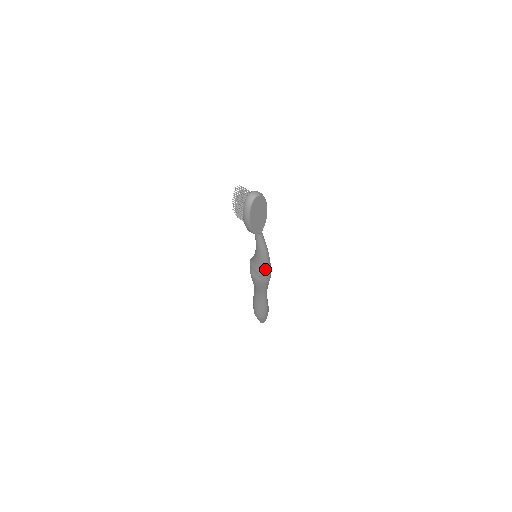
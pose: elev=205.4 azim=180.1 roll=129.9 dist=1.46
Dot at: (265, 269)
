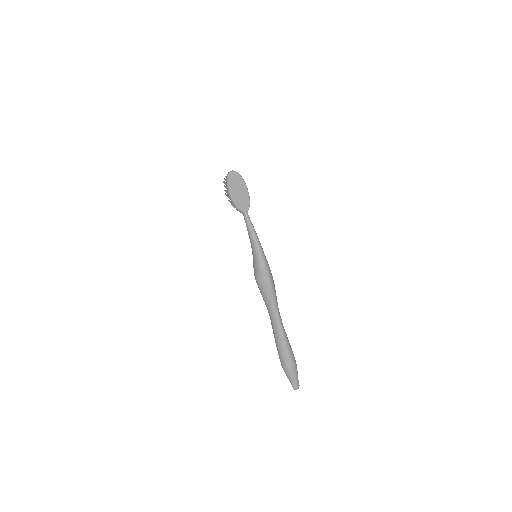
Dot at: (260, 262)
